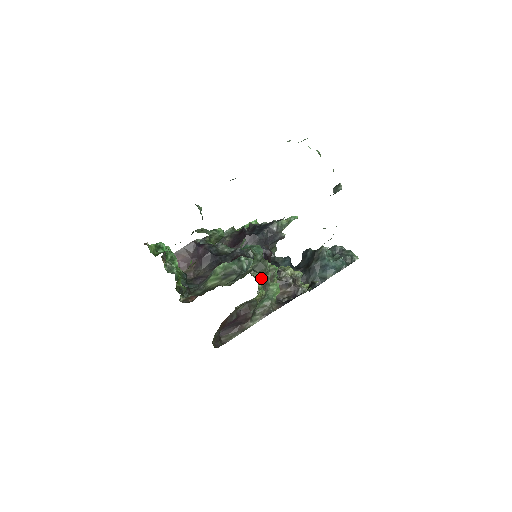
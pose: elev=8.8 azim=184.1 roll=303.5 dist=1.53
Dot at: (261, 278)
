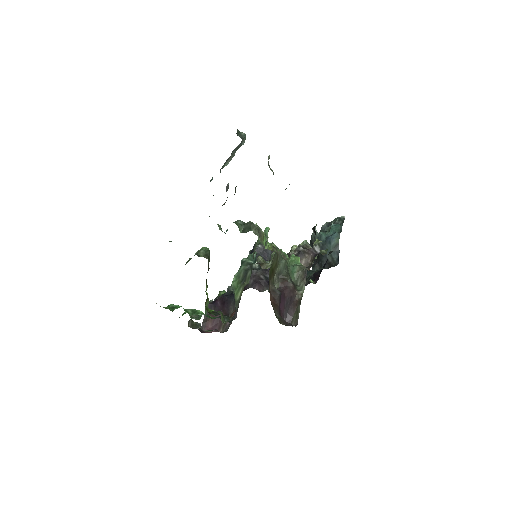
Dot at: (260, 237)
